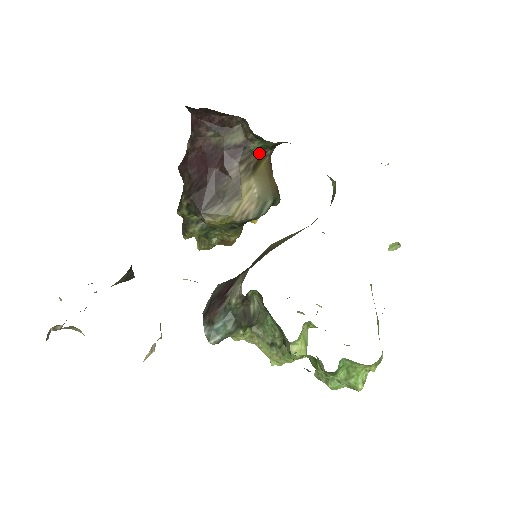
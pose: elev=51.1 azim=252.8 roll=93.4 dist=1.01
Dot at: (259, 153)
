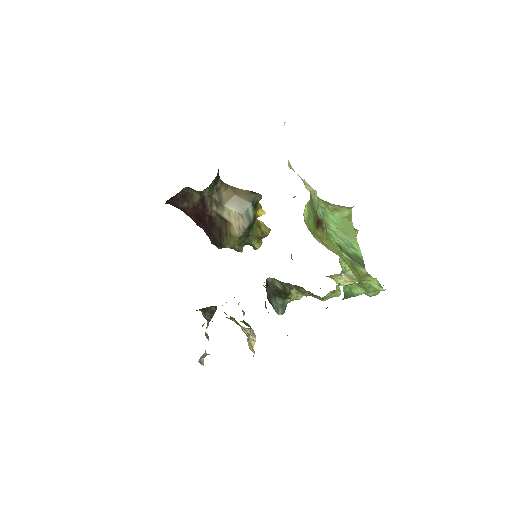
Dot at: (214, 192)
